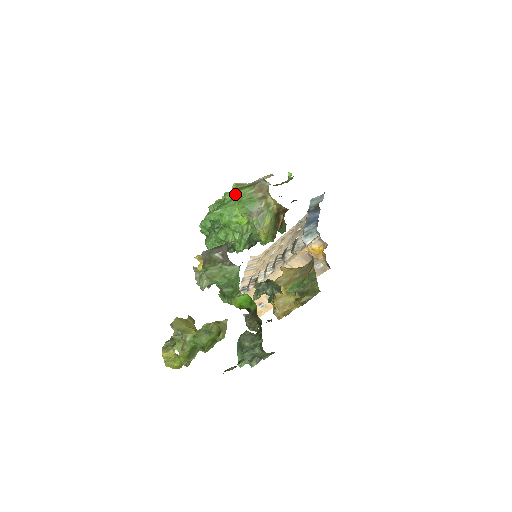
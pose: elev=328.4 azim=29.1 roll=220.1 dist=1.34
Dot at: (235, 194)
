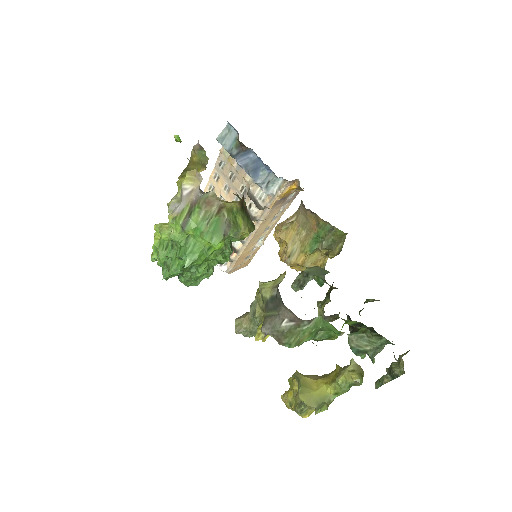
Dot at: (187, 232)
